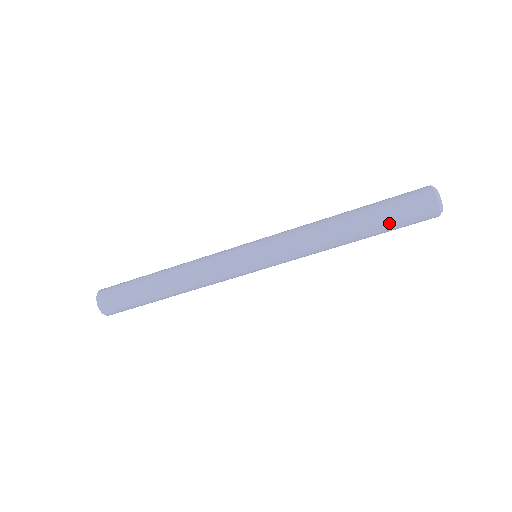
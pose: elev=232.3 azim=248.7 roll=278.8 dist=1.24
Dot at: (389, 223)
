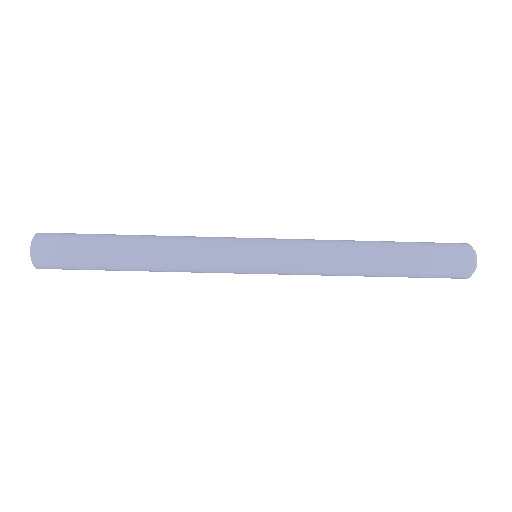
Dot at: (420, 259)
